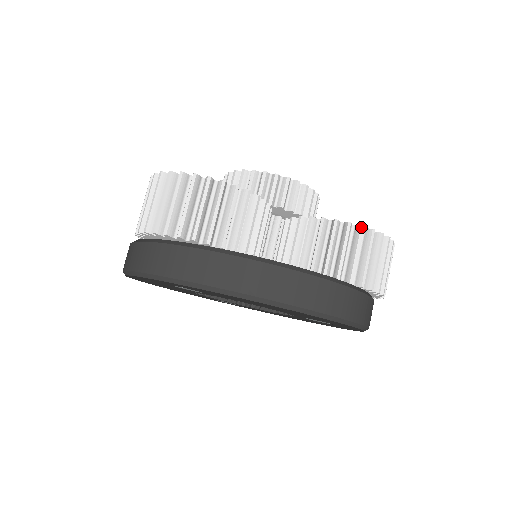
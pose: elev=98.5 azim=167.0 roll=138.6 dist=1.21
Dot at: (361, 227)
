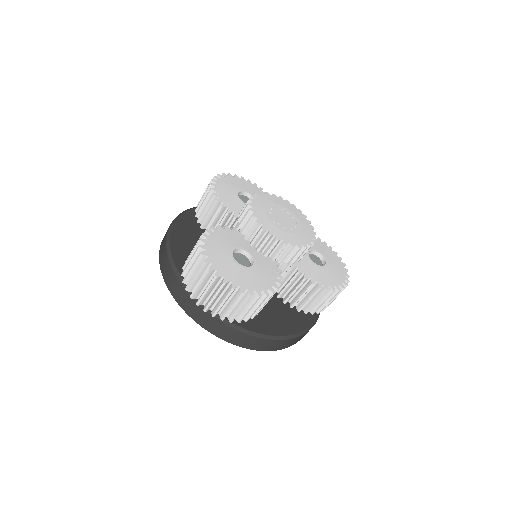
Dot at: (333, 292)
